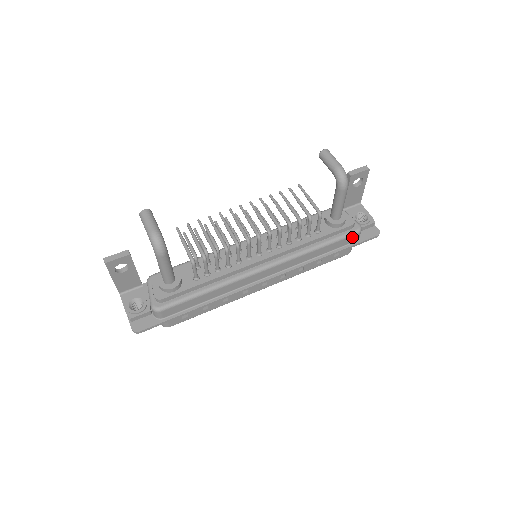
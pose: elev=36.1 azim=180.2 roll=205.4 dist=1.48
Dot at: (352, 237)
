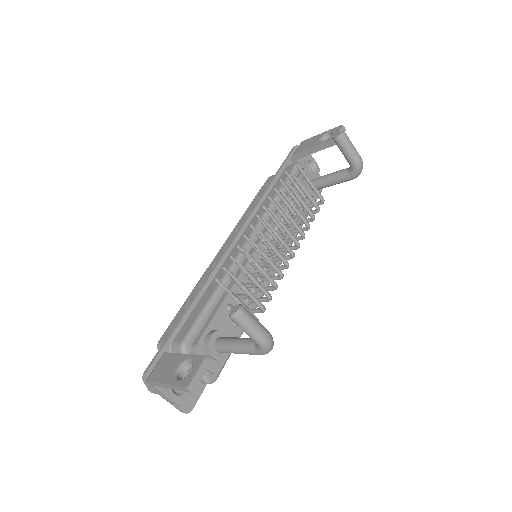
Dot at: occluded
